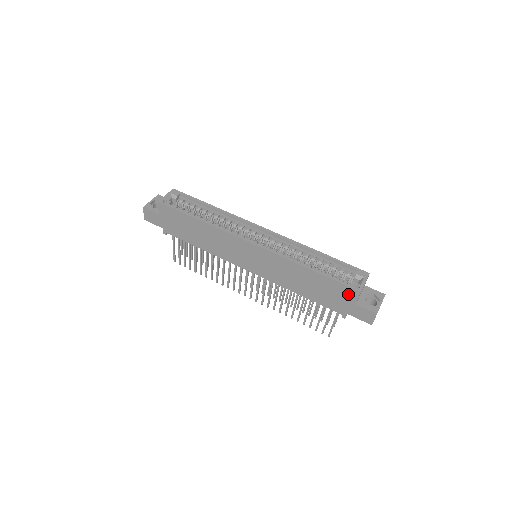
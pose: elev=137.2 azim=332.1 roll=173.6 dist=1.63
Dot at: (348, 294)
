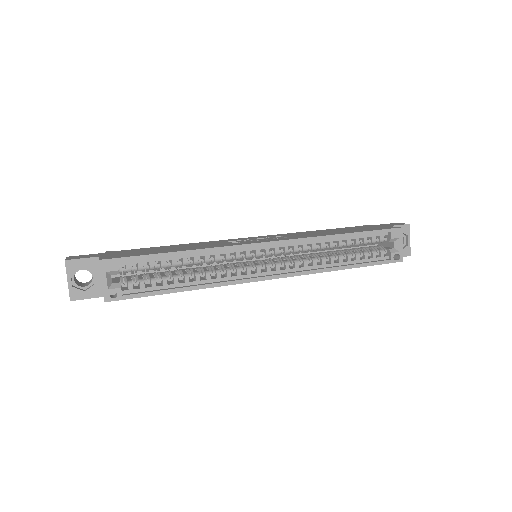
Dot at: occluded
